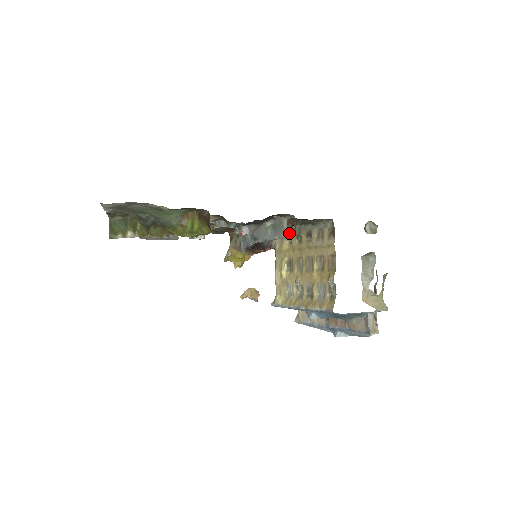
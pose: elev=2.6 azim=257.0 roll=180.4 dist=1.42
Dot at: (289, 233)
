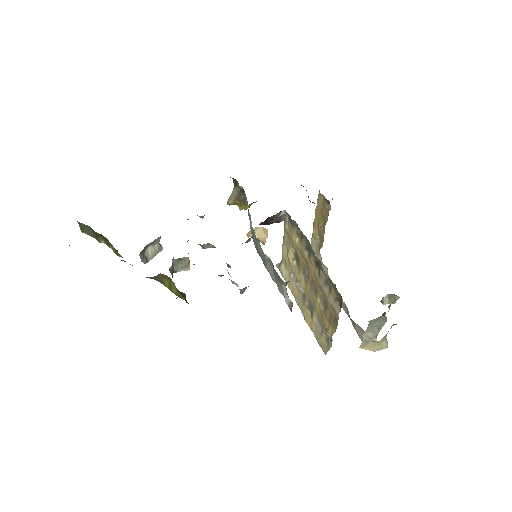
Dot at: (286, 301)
